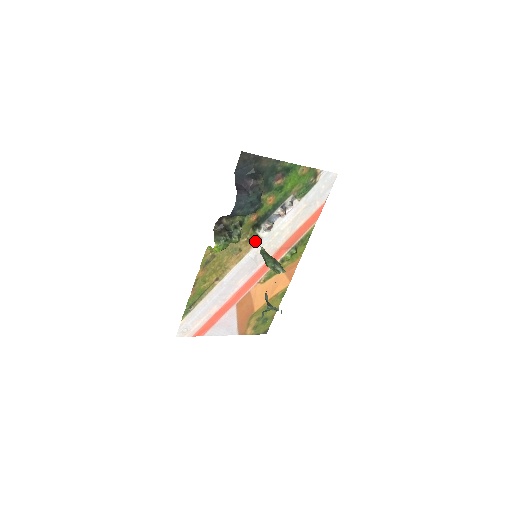
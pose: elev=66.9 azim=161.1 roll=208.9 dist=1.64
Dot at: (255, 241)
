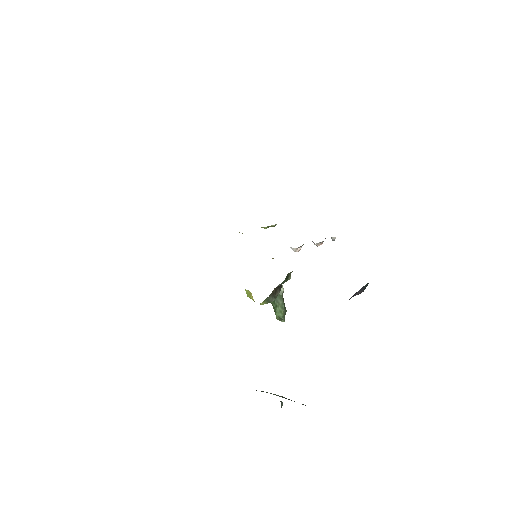
Dot at: occluded
